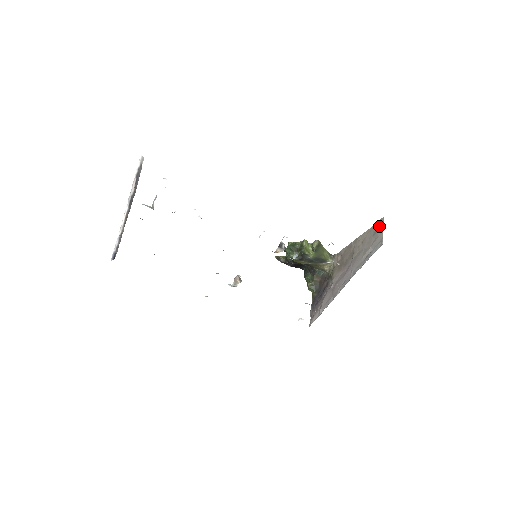
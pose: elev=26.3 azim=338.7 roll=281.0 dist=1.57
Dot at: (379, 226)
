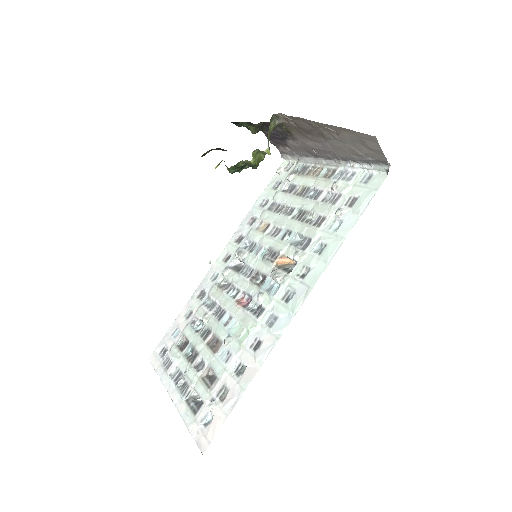
Dot at: (370, 143)
